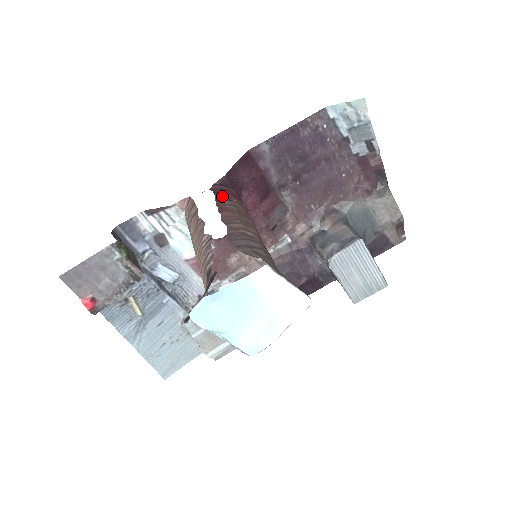
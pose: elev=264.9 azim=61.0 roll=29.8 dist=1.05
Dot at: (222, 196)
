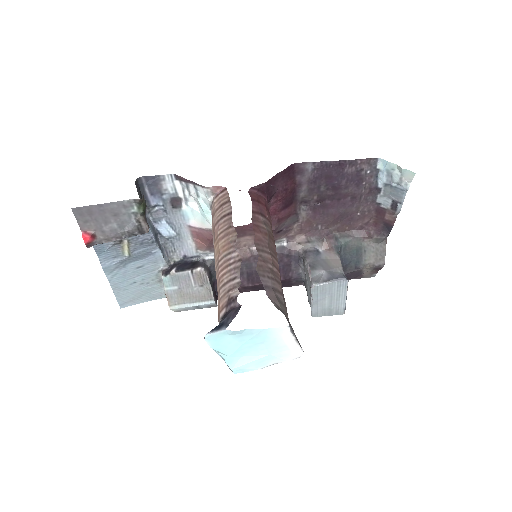
Dot at: (258, 208)
